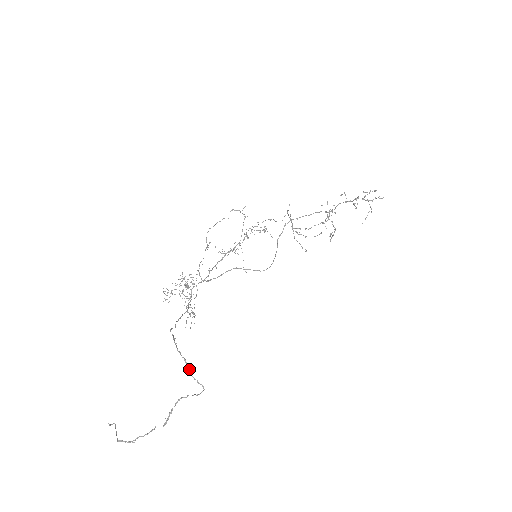
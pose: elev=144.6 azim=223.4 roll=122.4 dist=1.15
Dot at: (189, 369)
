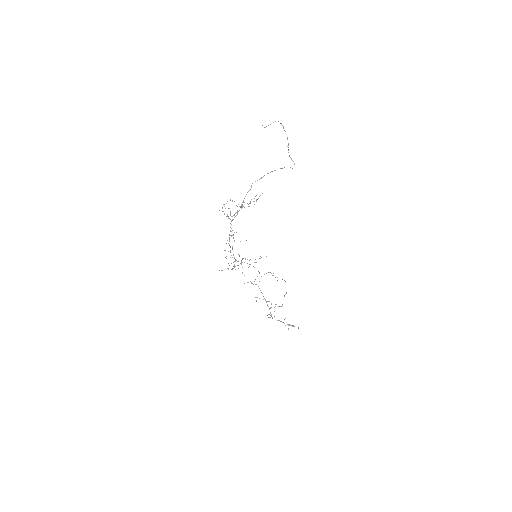
Dot at: occluded
